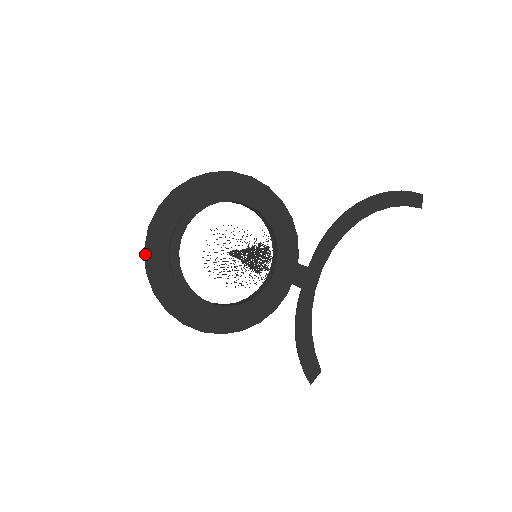
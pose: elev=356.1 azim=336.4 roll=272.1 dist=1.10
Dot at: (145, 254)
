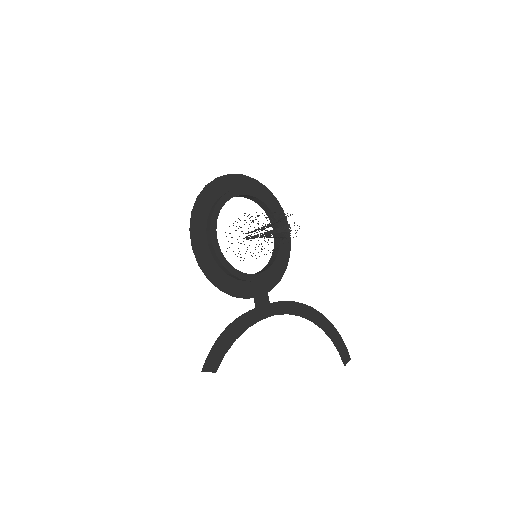
Dot at: (215, 179)
